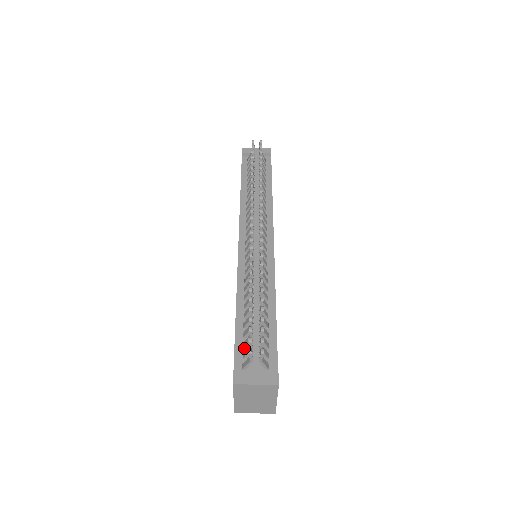
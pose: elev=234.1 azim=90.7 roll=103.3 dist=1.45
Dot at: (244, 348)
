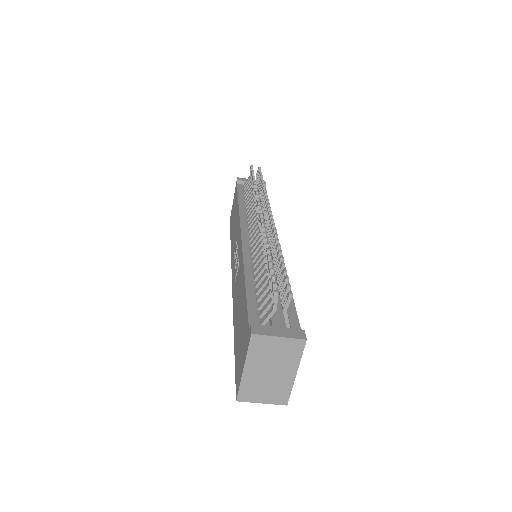
Dot at: (259, 309)
